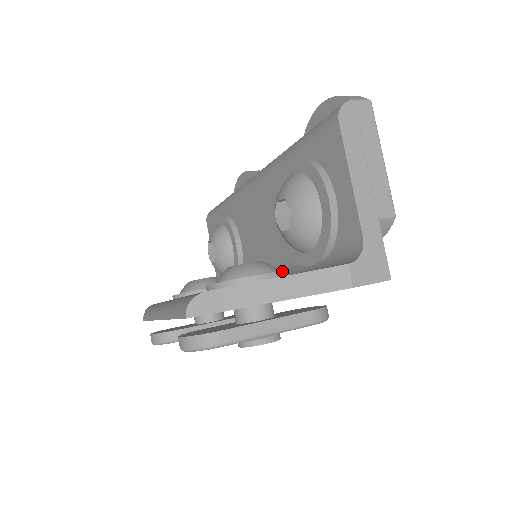
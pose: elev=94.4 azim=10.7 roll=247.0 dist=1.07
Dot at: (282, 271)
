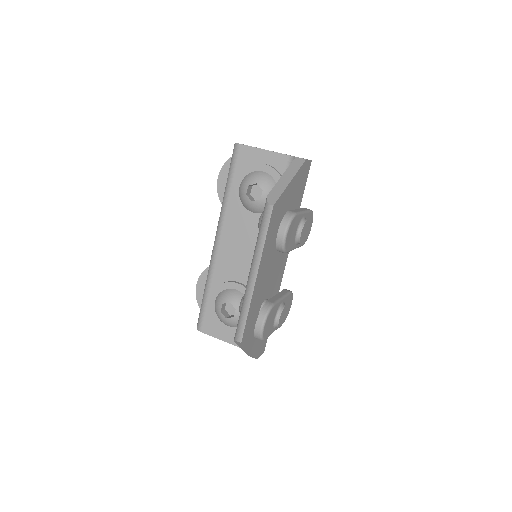
Dot at: occluded
